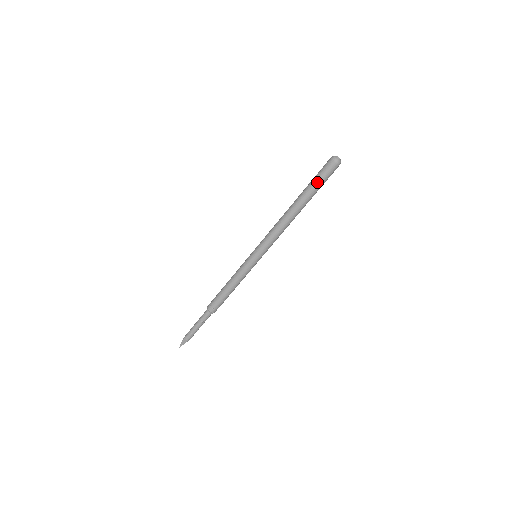
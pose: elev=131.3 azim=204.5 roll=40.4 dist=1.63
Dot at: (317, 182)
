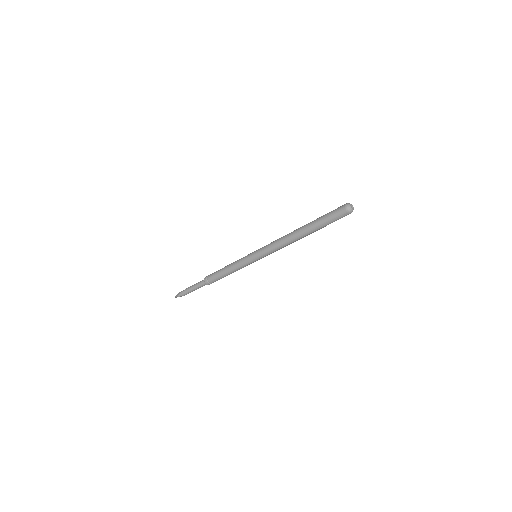
Dot at: (328, 223)
